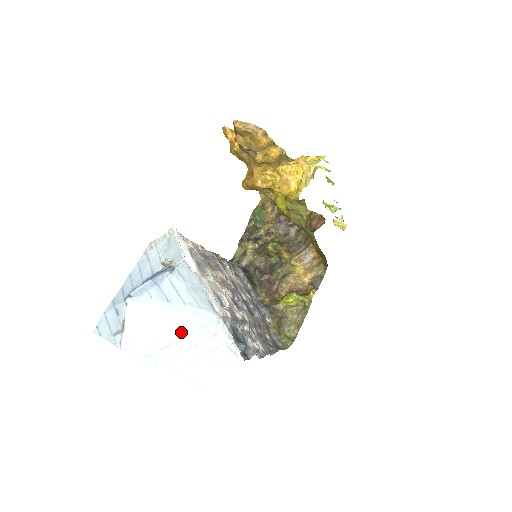
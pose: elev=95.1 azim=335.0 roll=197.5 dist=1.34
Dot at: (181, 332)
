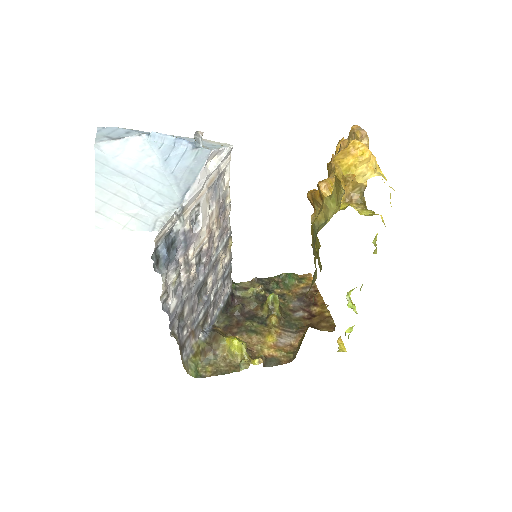
Dot at: (144, 179)
